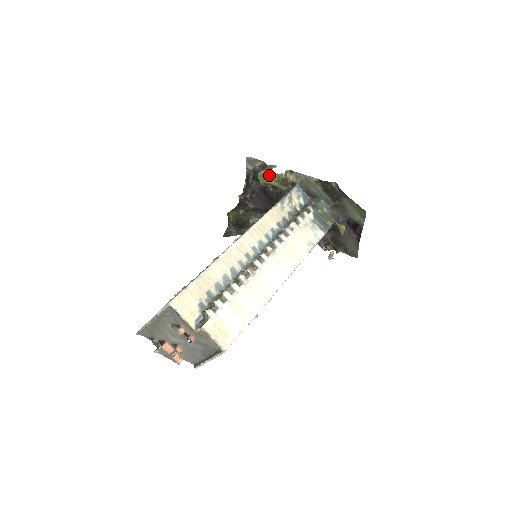
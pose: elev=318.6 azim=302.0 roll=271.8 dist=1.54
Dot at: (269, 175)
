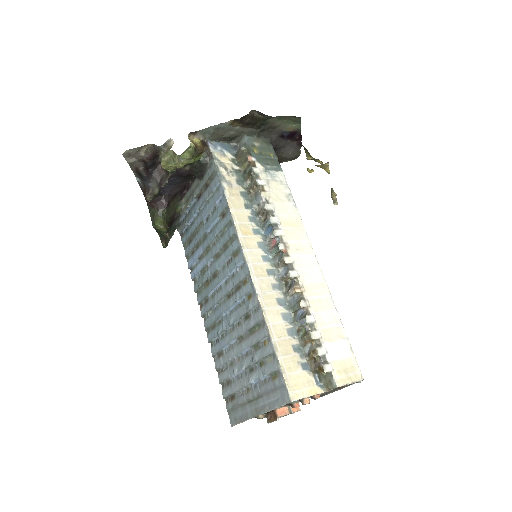
Dot at: (178, 158)
